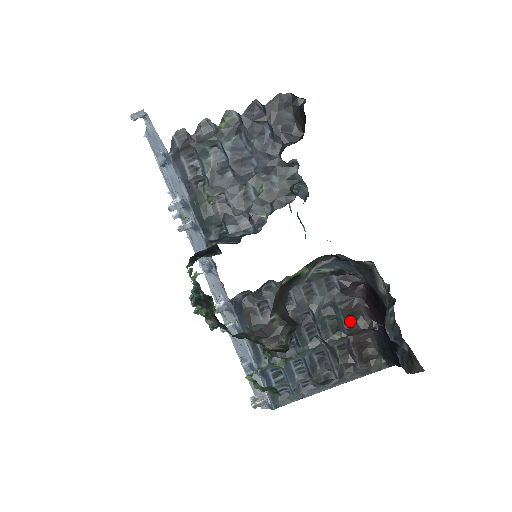
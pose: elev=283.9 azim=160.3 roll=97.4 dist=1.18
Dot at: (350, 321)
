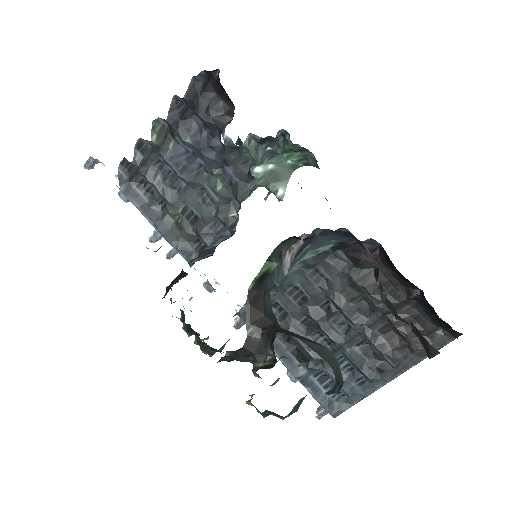
Dot at: occluded
